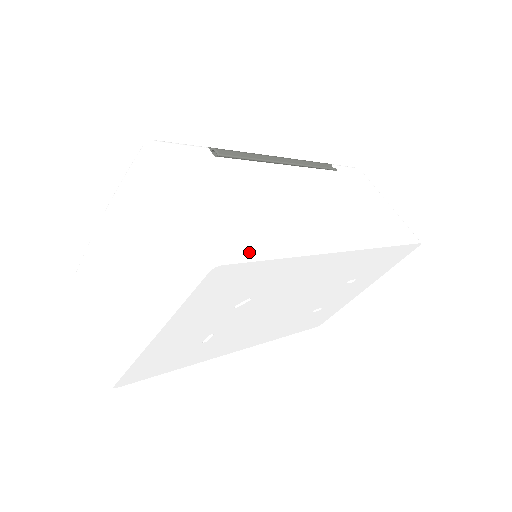
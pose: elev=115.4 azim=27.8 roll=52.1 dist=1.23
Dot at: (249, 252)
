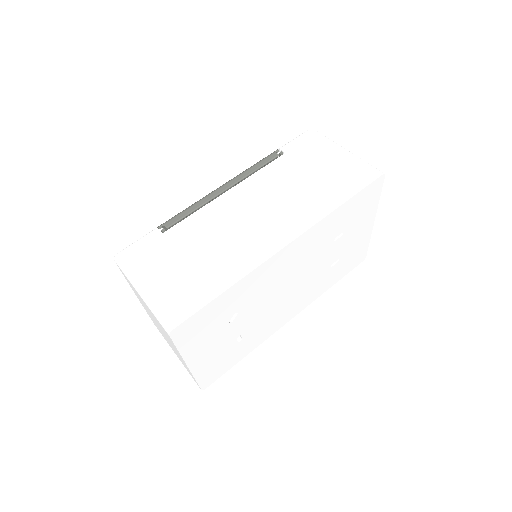
Dot at: (194, 305)
